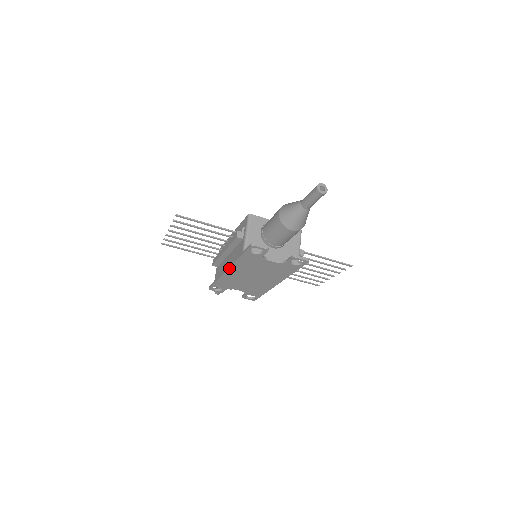
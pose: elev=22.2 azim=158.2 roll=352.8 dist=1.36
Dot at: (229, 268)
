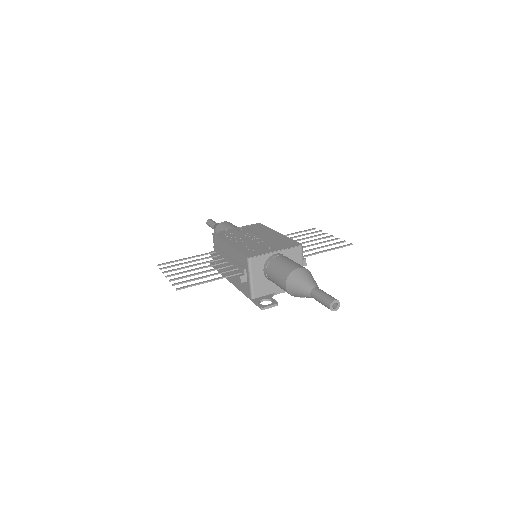
Dot at: (235, 286)
